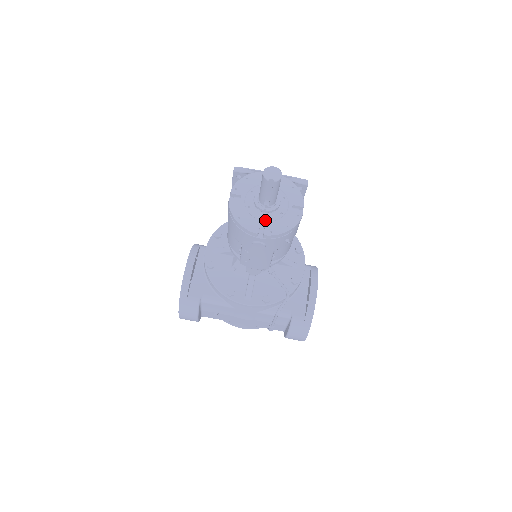
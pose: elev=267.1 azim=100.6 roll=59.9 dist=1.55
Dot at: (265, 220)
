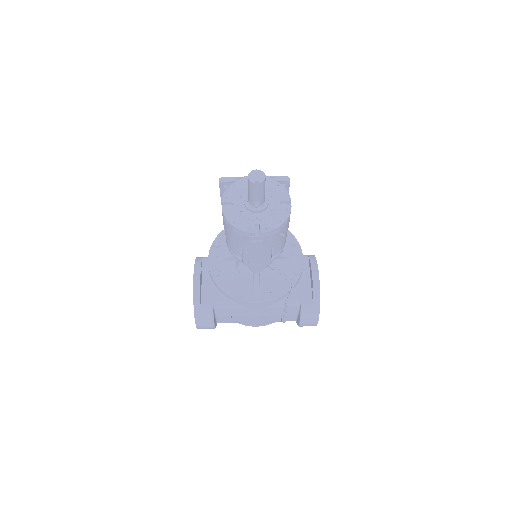
Dot at: (258, 220)
